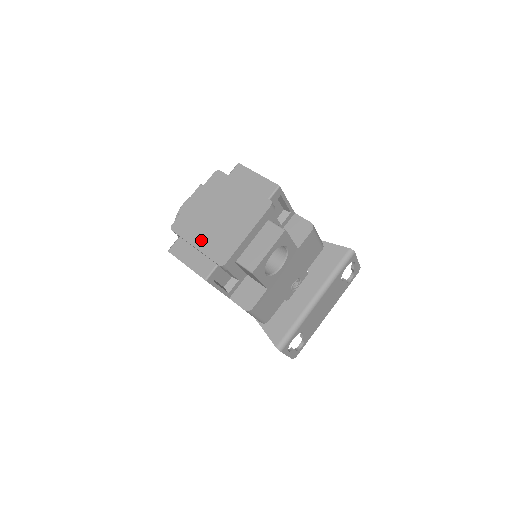
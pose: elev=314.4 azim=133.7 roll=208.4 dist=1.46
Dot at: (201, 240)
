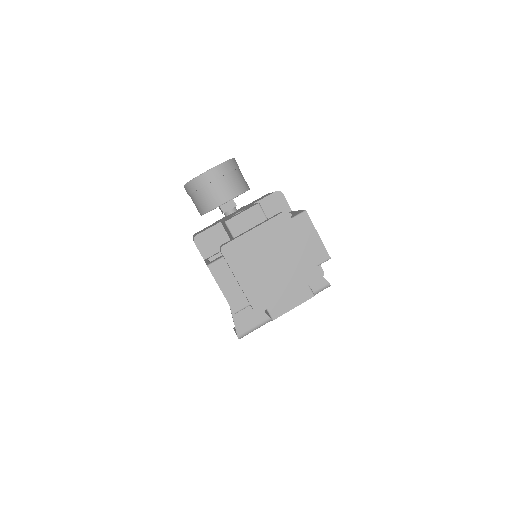
Dot at: (246, 278)
